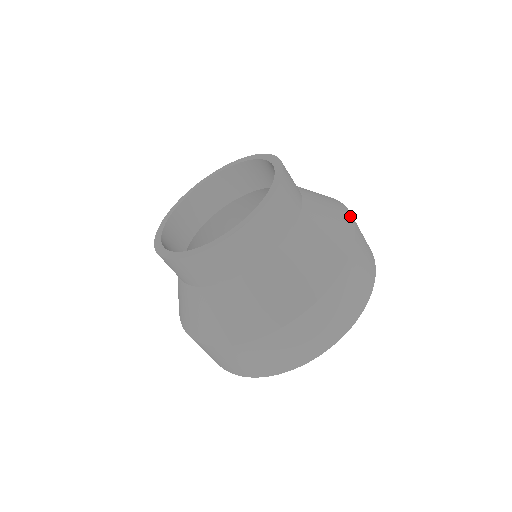
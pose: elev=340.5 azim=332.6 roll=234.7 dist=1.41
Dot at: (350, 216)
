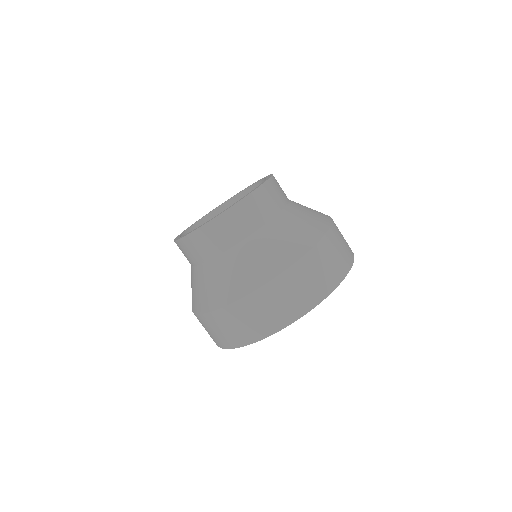
Dot at: occluded
